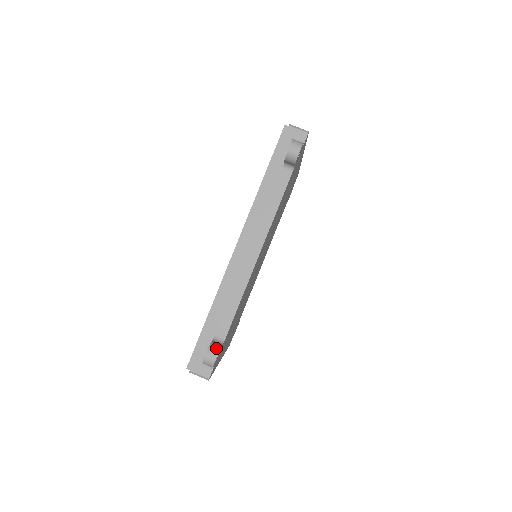
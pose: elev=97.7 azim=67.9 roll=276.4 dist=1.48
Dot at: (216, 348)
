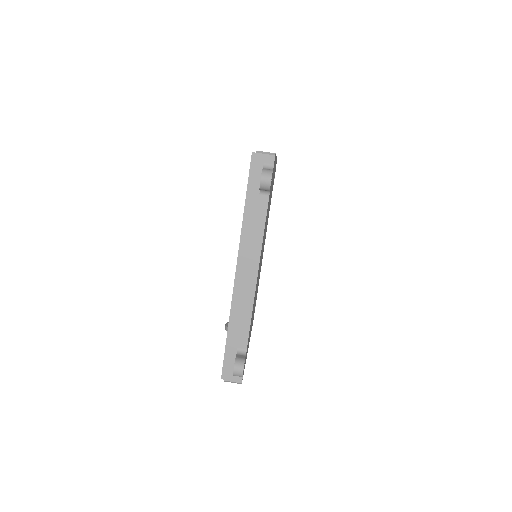
Dot at: (241, 362)
